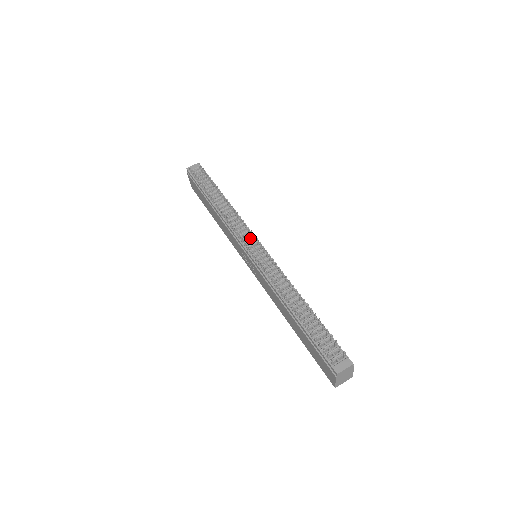
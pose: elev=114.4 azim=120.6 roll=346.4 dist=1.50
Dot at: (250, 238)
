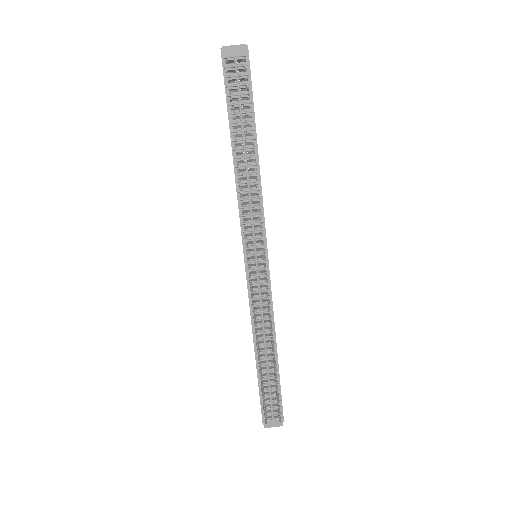
Dot at: (258, 243)
